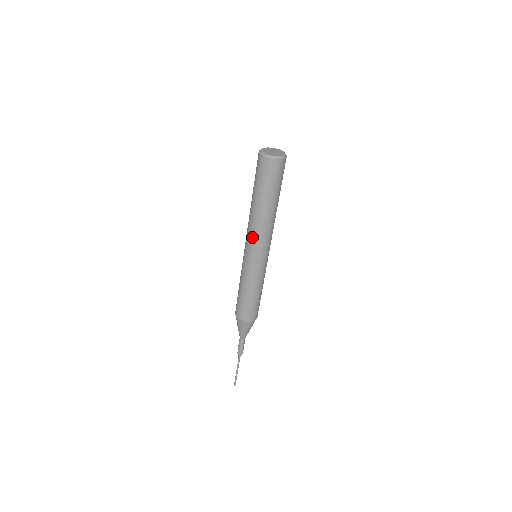
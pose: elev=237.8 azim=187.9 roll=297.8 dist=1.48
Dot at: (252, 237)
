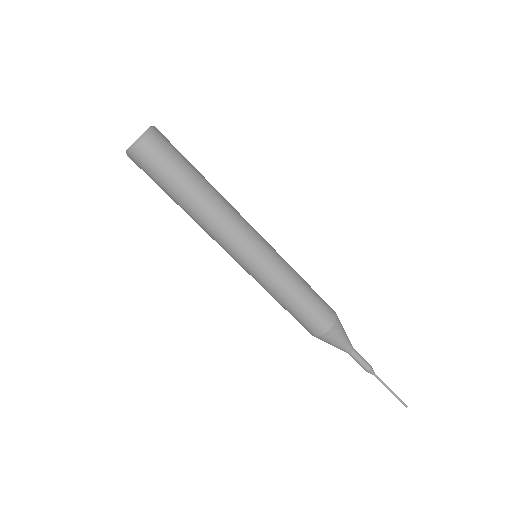
Dot at: (231, 235)
